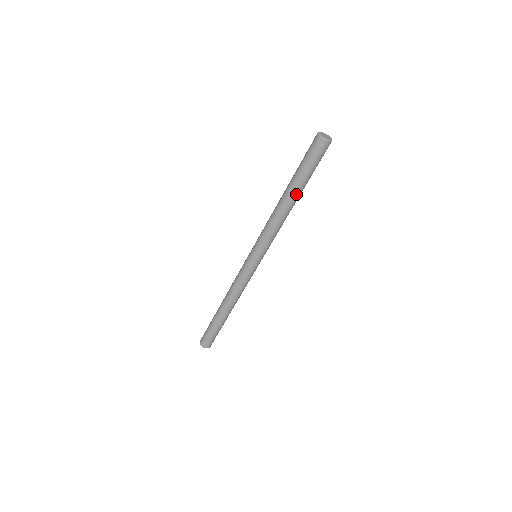
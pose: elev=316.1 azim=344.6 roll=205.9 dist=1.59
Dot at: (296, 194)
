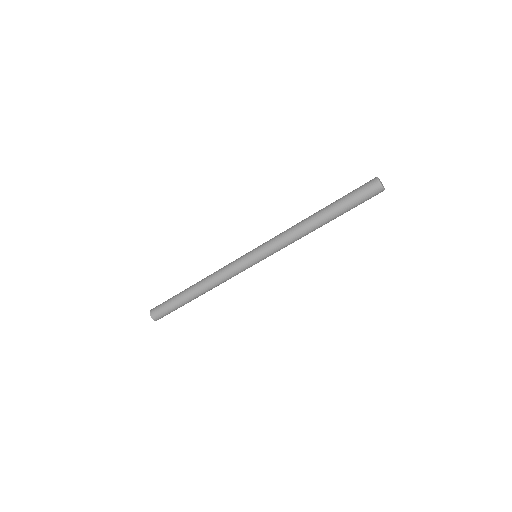
Dot at: occluded
